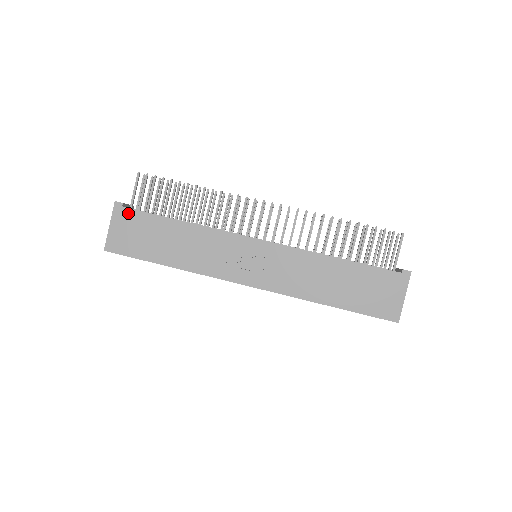
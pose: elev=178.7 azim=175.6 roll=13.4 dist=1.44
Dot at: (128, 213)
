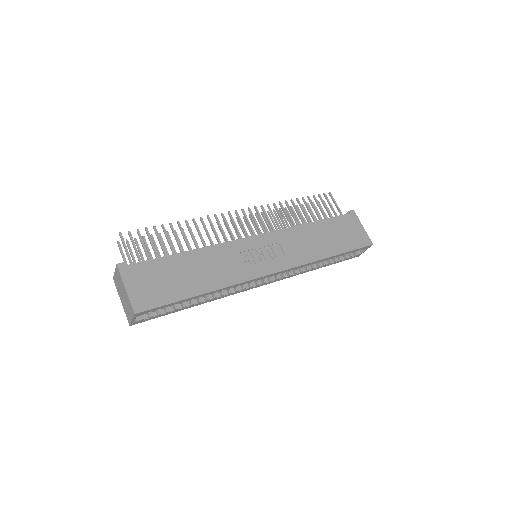
Dot at: (136, 268)
